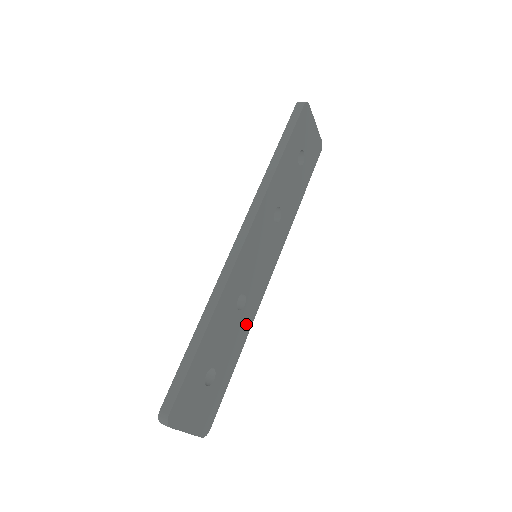
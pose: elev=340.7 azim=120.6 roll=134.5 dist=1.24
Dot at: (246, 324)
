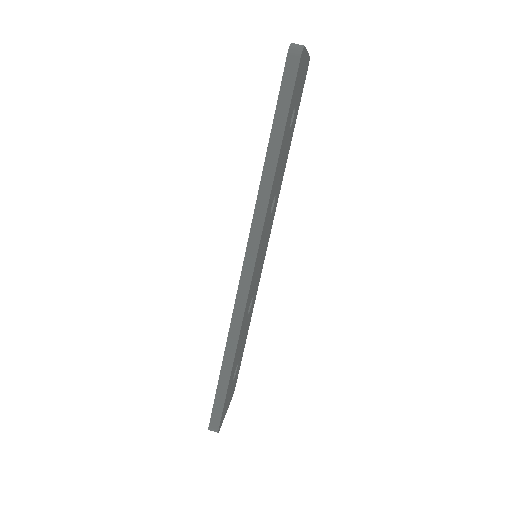
Dot at: (252, 308)
